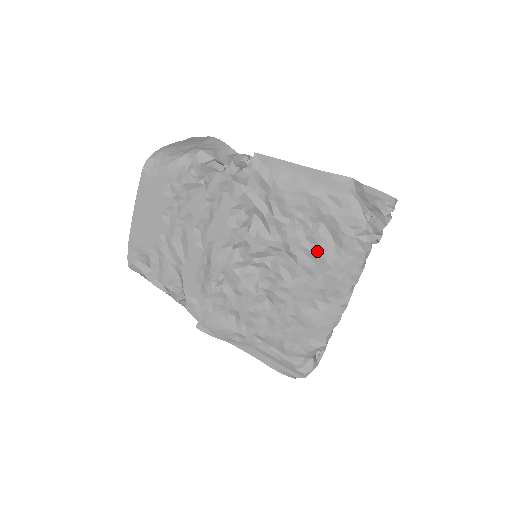
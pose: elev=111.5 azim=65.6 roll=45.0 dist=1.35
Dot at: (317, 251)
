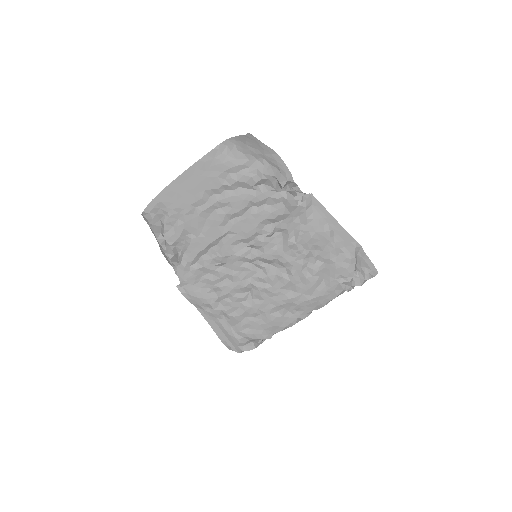
Dot at: (309, 279)
